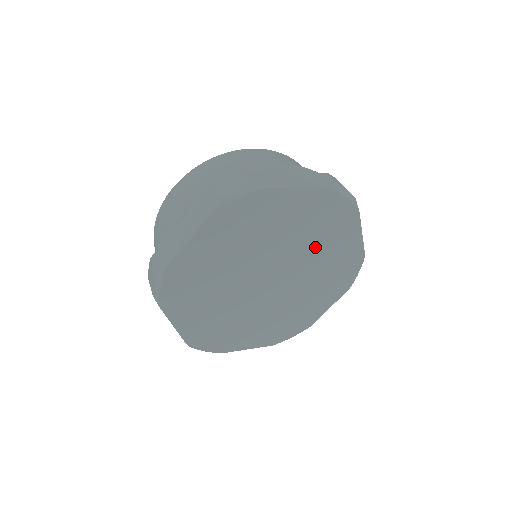
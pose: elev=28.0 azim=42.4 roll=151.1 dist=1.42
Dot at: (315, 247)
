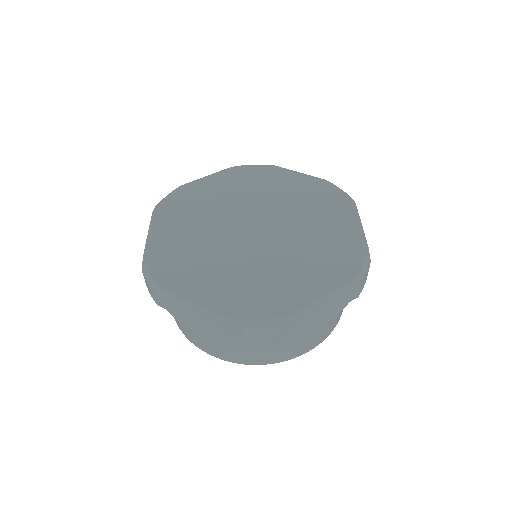
Dot at: (268, 195)
